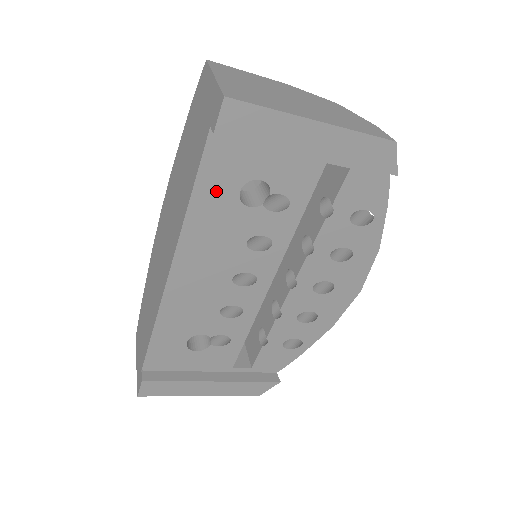
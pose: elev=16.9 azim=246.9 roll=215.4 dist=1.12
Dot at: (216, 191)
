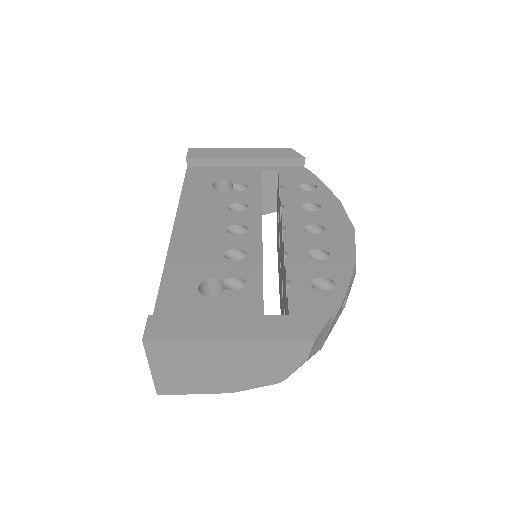
Dot at: (197, 187)
